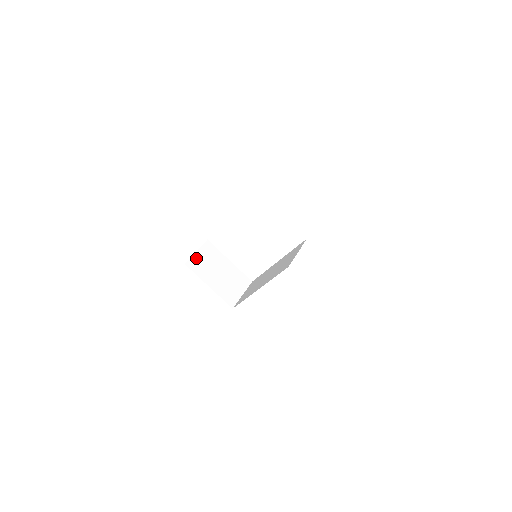
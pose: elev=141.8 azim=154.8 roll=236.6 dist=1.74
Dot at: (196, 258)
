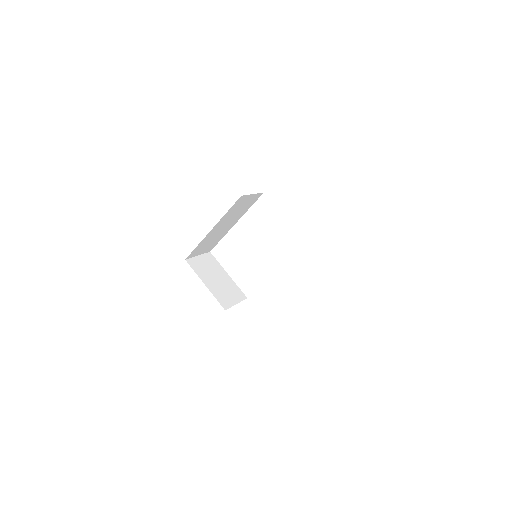
Dot at: (197, 260)
